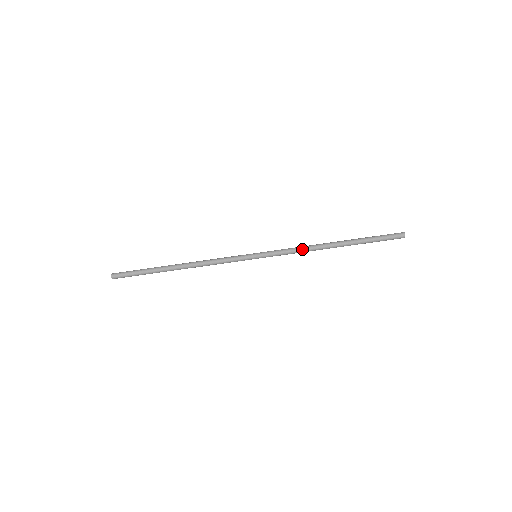
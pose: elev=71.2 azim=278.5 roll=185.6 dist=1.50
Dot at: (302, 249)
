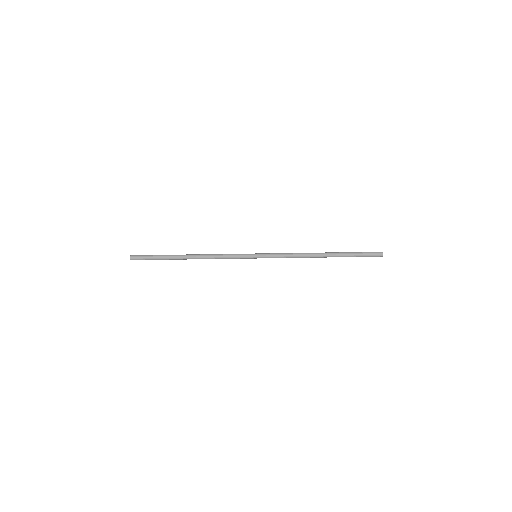
Dot at: occluded
